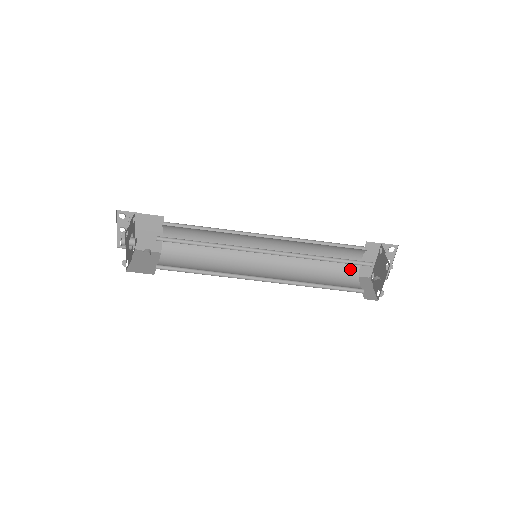
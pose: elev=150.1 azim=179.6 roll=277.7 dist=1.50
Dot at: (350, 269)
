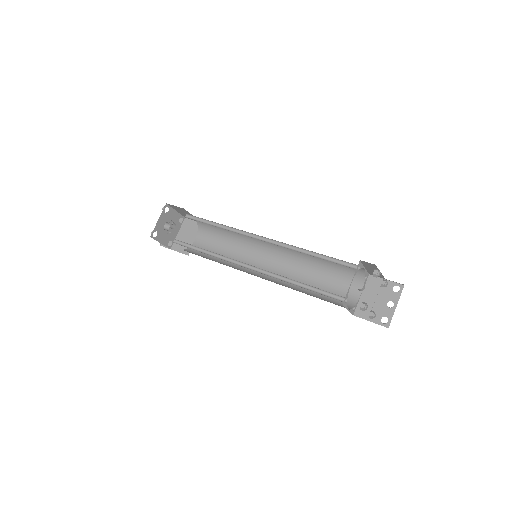
Dot at: occluded
